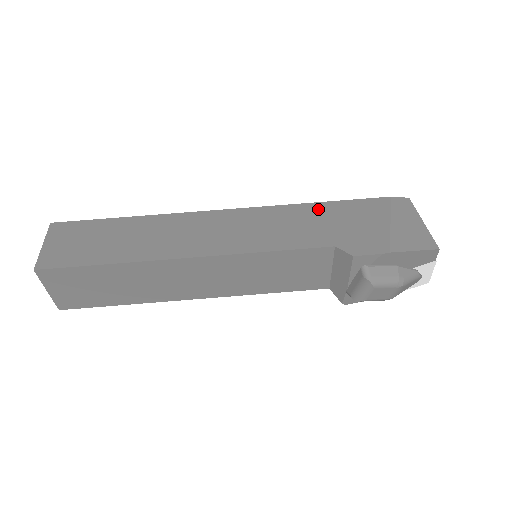
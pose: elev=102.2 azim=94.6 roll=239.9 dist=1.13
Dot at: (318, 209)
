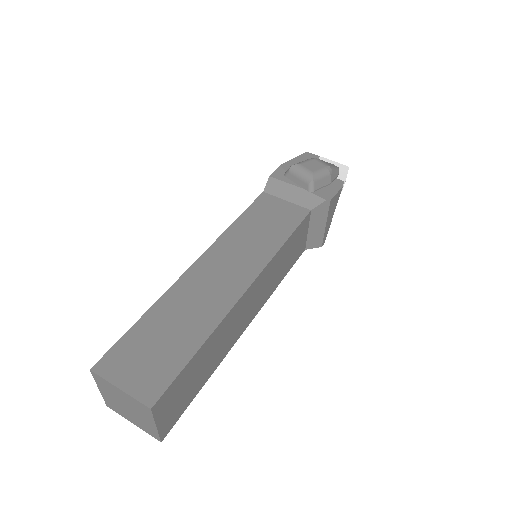
Dot at: occluded
